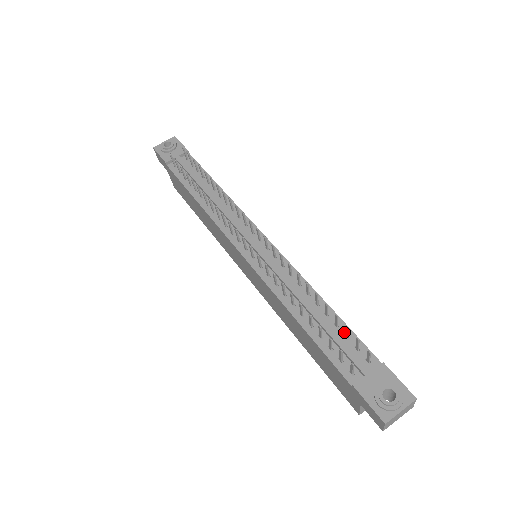
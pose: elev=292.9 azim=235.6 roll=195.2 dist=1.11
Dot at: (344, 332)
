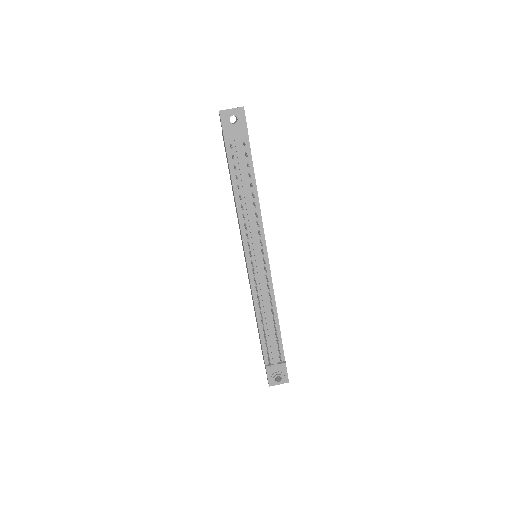
Dot at: (278, 339)
